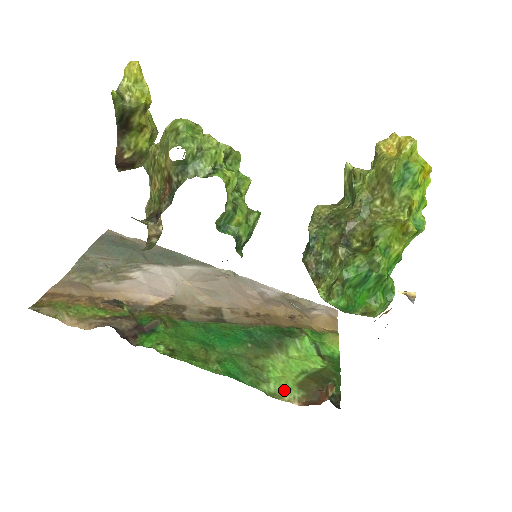
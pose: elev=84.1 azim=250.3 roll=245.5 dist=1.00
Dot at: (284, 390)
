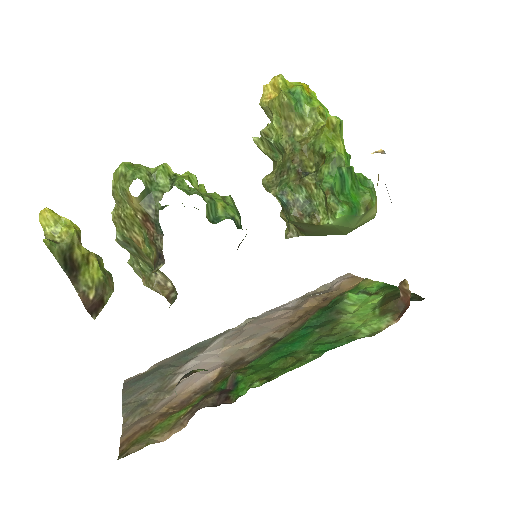
Dot at: (376, 325)
